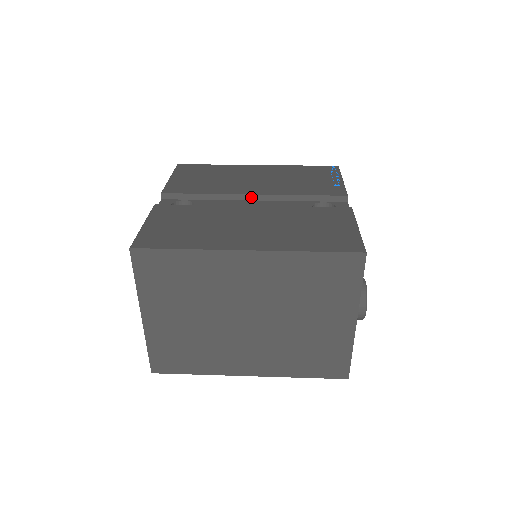
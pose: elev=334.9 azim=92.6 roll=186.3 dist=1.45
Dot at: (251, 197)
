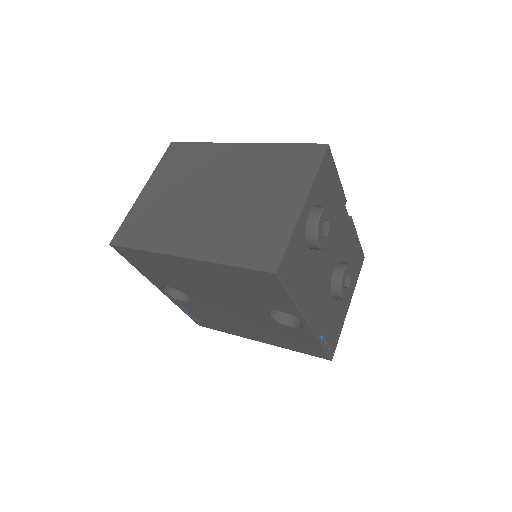
Dot at: occluded
